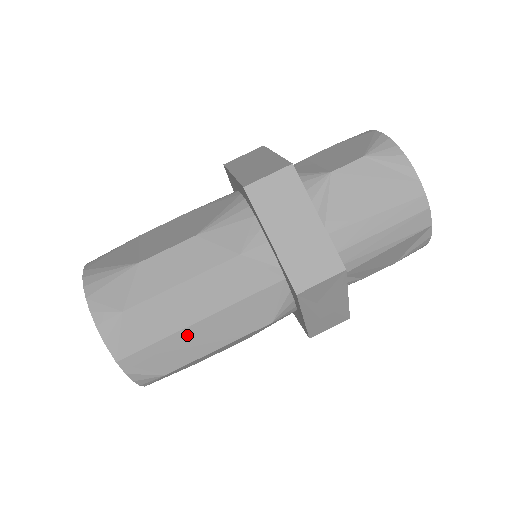
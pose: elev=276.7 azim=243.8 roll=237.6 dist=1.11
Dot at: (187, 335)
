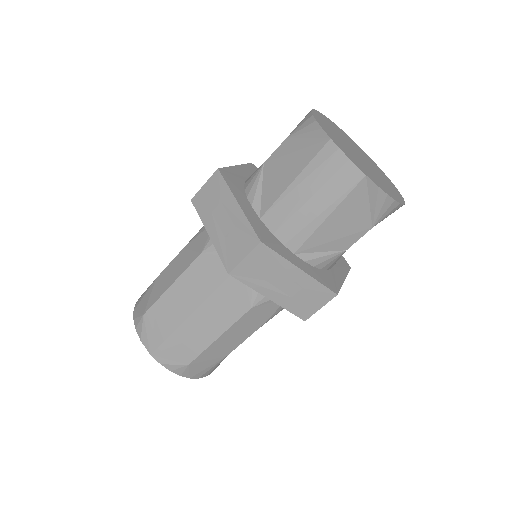
Dot at: (188, 328)
